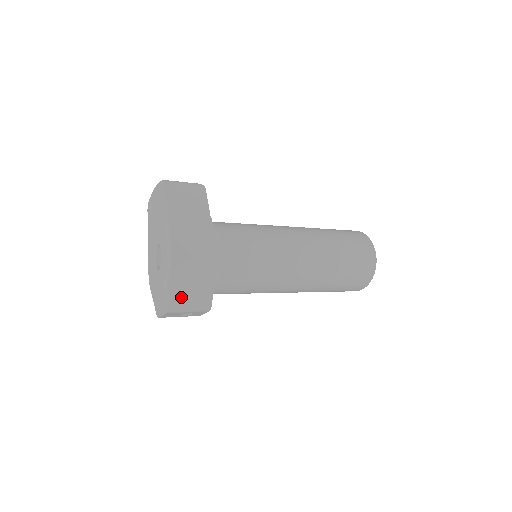
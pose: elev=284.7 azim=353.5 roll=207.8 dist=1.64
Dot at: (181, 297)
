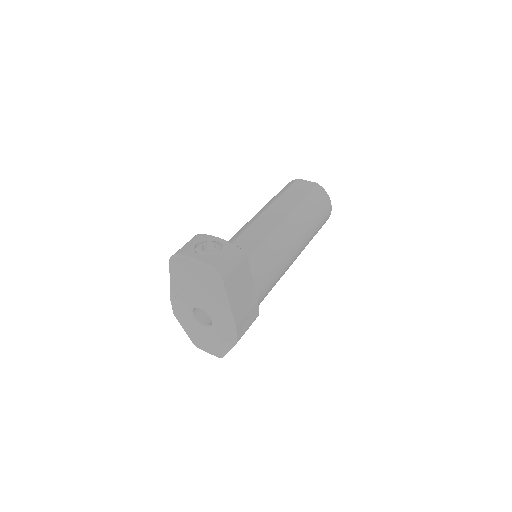
Dot at: occluded
